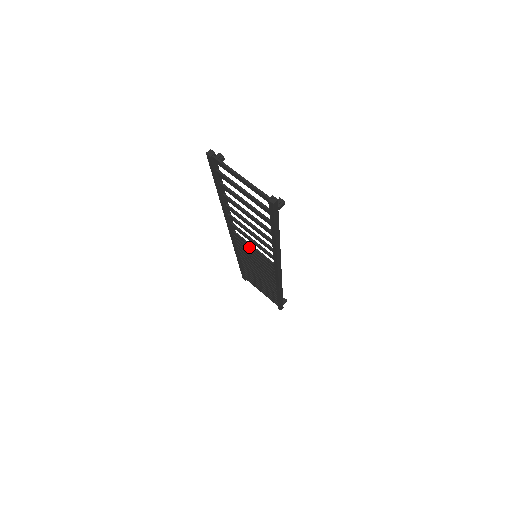
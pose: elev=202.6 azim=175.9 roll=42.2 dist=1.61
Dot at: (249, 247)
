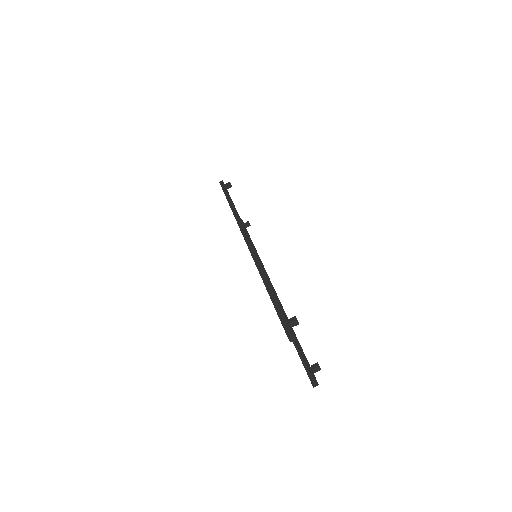
Dot at: occluded
